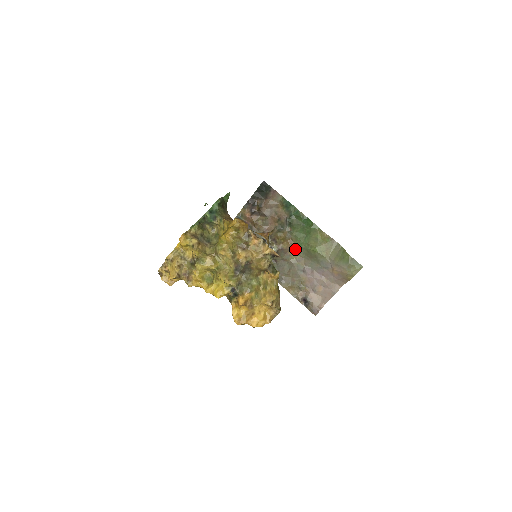
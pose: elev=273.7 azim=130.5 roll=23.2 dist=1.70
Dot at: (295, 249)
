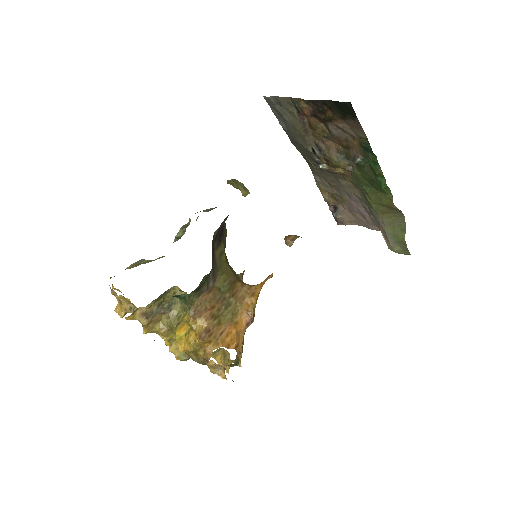
Dot at: (350, 180)
